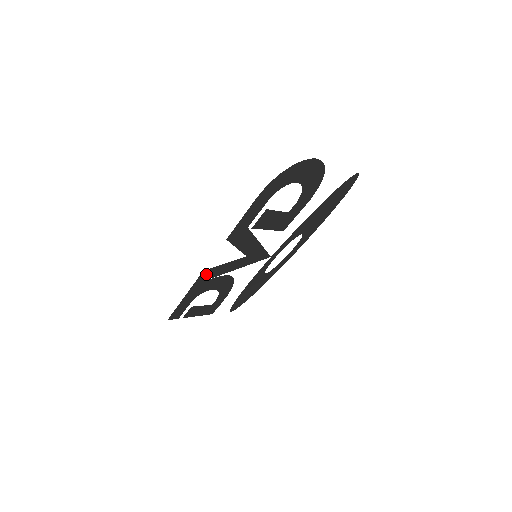
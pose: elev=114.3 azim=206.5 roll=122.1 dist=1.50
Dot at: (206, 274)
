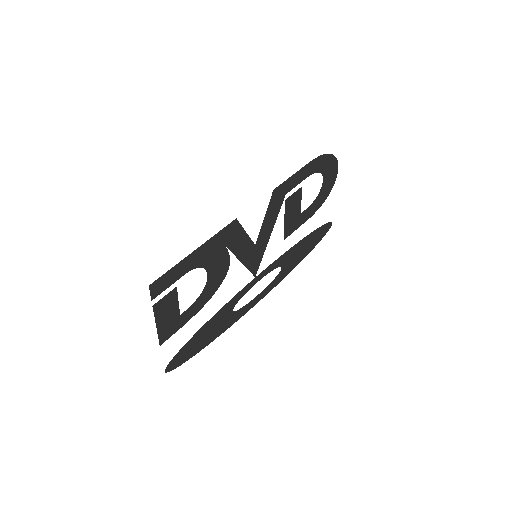
Dot at: (231, 230)
